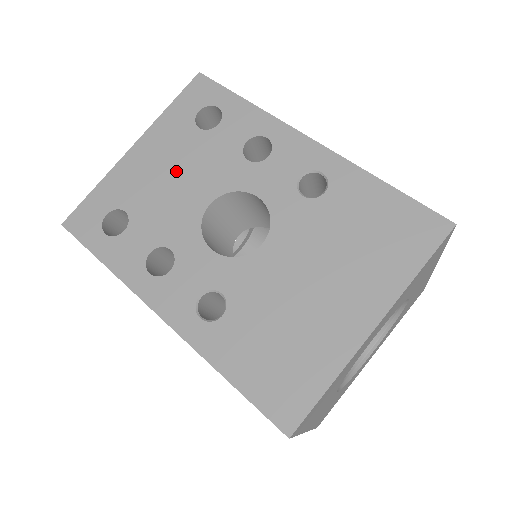
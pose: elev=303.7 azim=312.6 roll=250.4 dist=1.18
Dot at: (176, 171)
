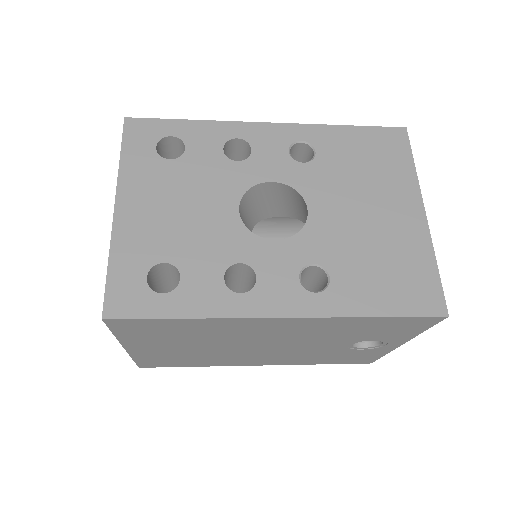
Dot at: (182, 202)
